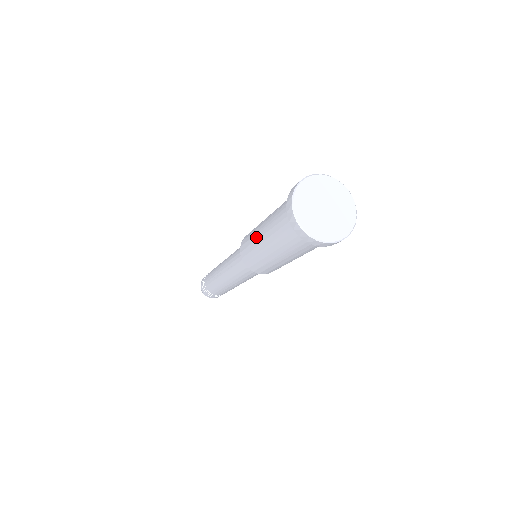
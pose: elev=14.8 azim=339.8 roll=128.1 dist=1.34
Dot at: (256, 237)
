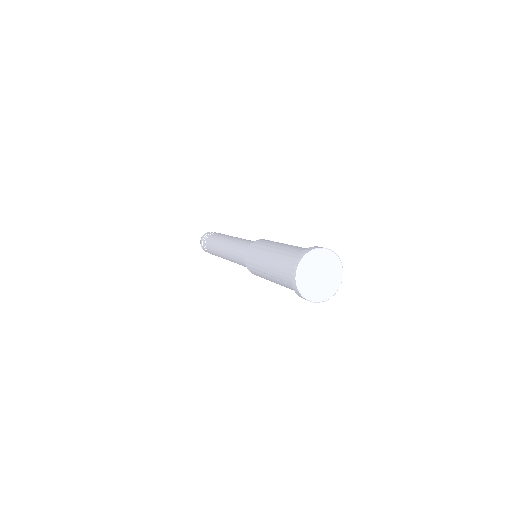
Dot at: occluded
